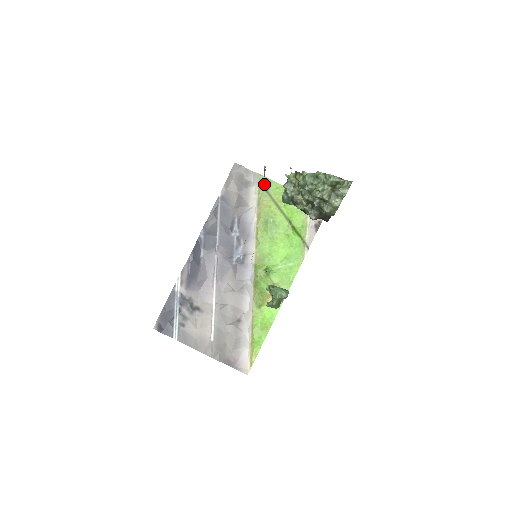
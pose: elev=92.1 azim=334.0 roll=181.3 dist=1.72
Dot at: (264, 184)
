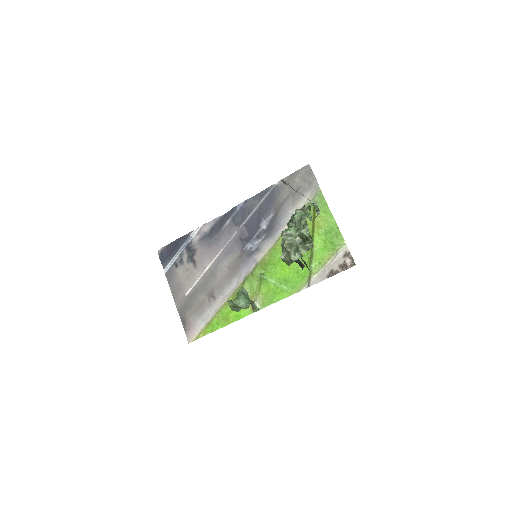
Dot at: (317, 201)
